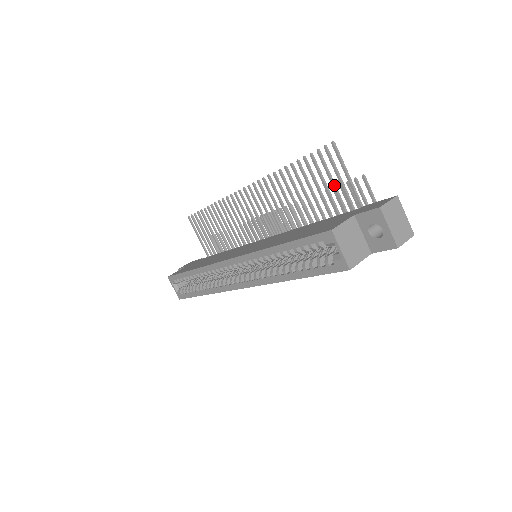
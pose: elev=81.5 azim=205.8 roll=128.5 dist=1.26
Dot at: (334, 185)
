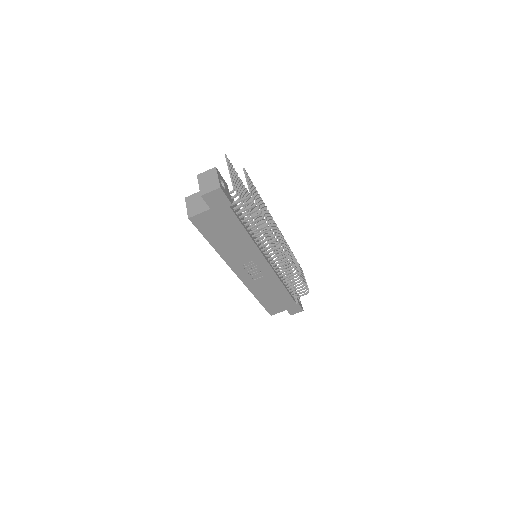
Dot at: (235, 181)
